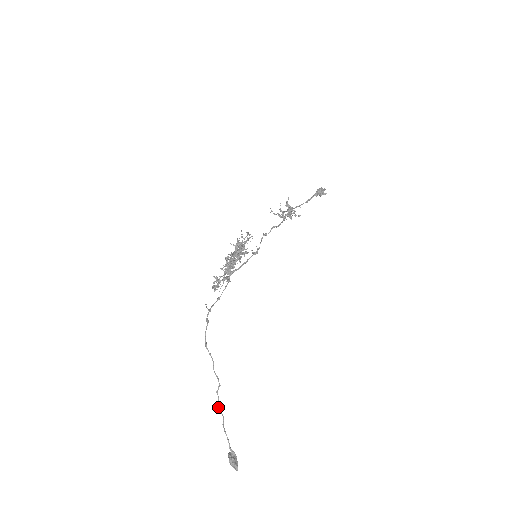
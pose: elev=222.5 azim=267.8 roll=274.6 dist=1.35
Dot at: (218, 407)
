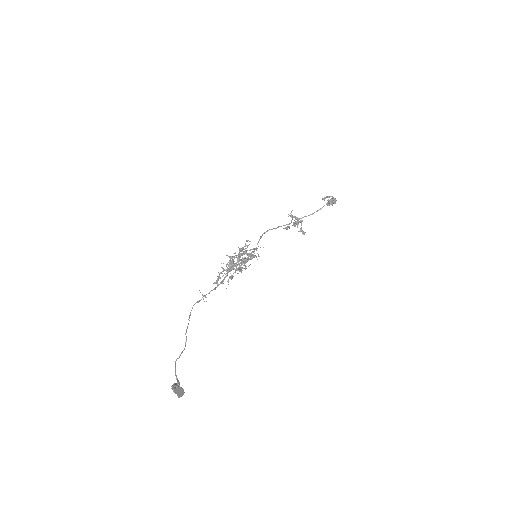
Dot at: (181, 353)
